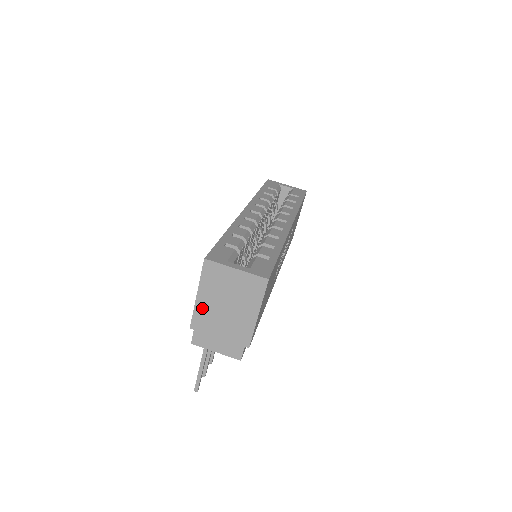
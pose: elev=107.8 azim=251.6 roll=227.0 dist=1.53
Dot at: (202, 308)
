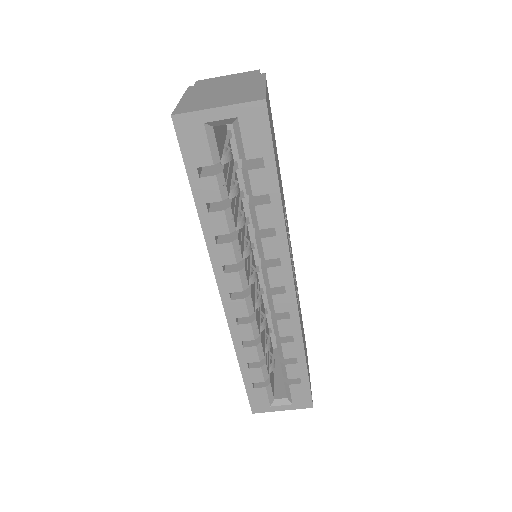
Dot at: occluded
